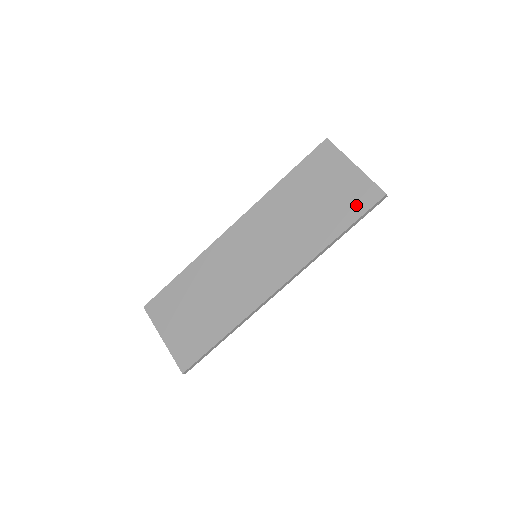
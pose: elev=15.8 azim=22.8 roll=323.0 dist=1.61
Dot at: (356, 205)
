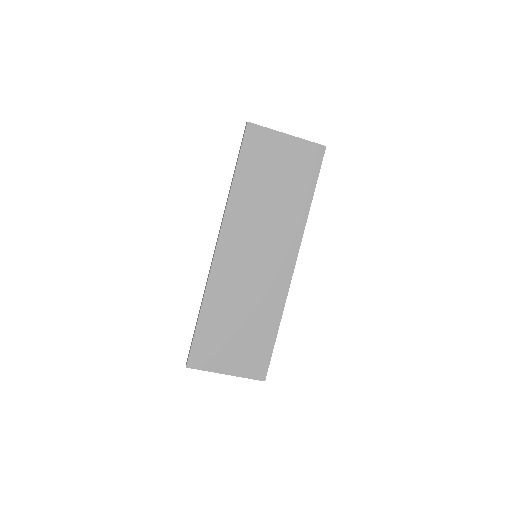
Dot at: (310, 167)
